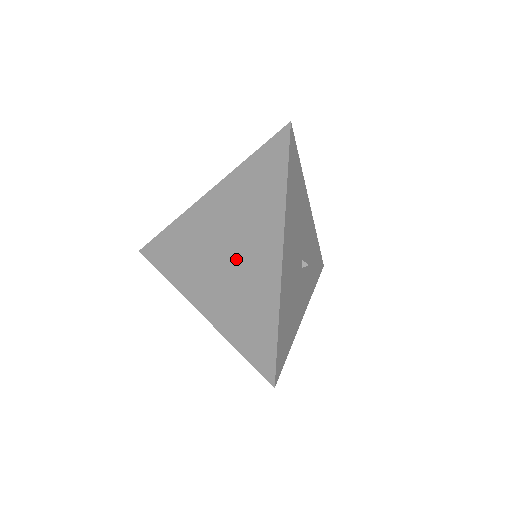
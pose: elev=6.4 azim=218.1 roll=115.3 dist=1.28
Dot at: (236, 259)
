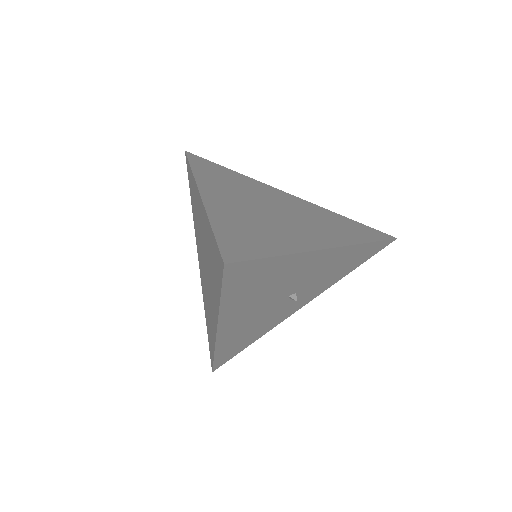
Dot at: (206, 280)
